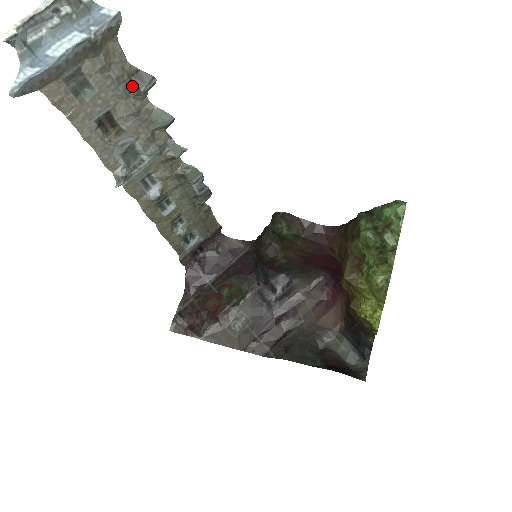
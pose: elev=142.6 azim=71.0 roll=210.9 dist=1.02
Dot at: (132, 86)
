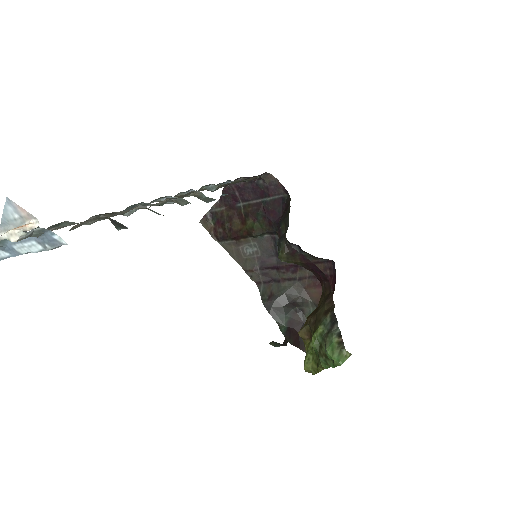
Dot at: (111, 219)
